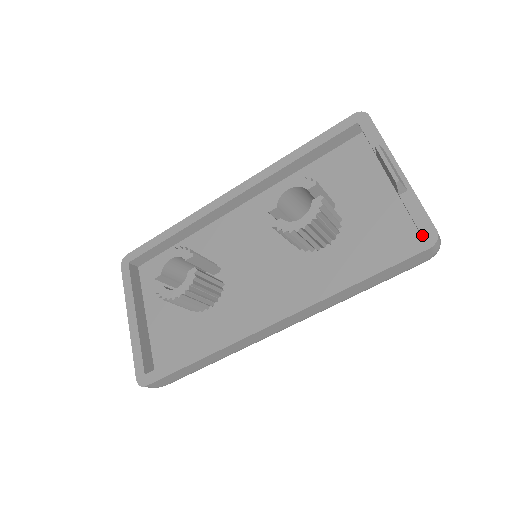
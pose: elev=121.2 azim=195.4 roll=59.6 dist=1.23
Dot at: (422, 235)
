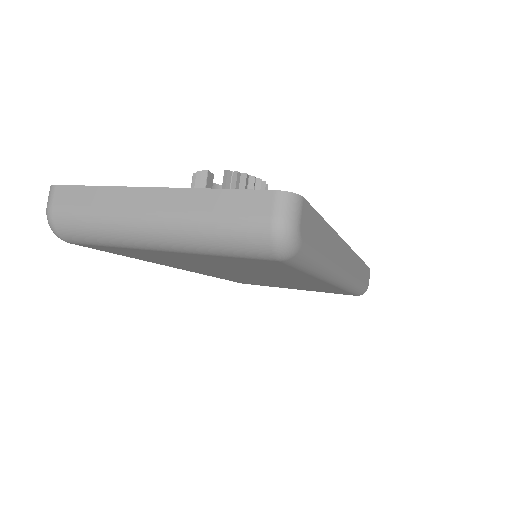
Dot at: occluded
